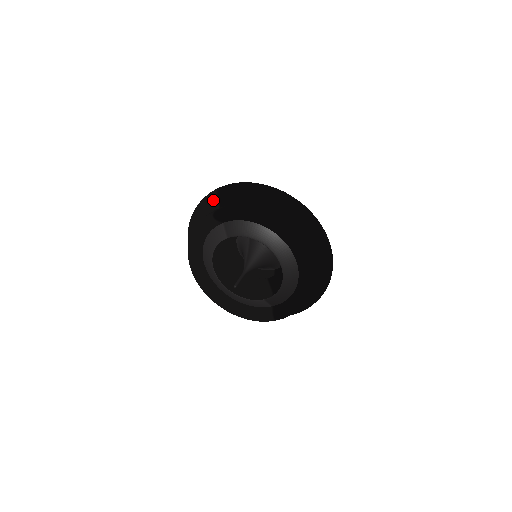
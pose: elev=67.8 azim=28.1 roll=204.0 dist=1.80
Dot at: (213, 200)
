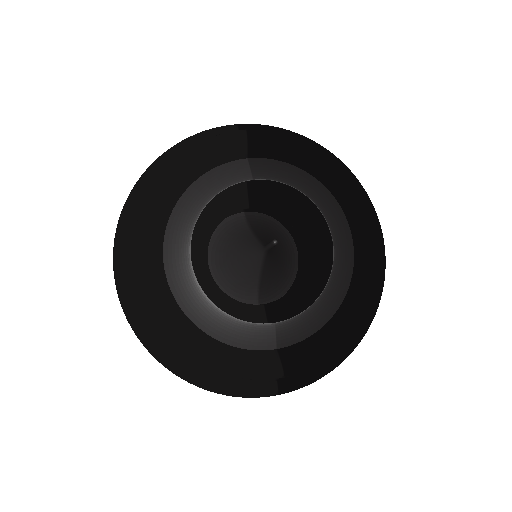
Dot at: (228, 131)
